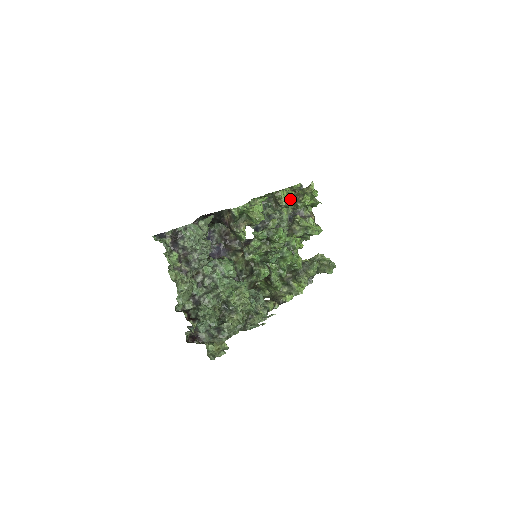
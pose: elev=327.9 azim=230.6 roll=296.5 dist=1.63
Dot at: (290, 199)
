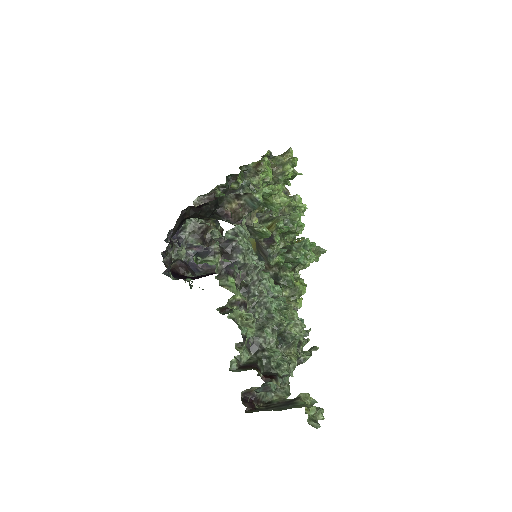
Dot at: occluded
